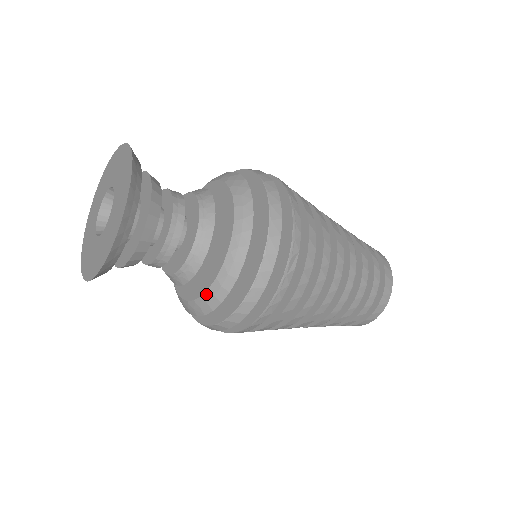
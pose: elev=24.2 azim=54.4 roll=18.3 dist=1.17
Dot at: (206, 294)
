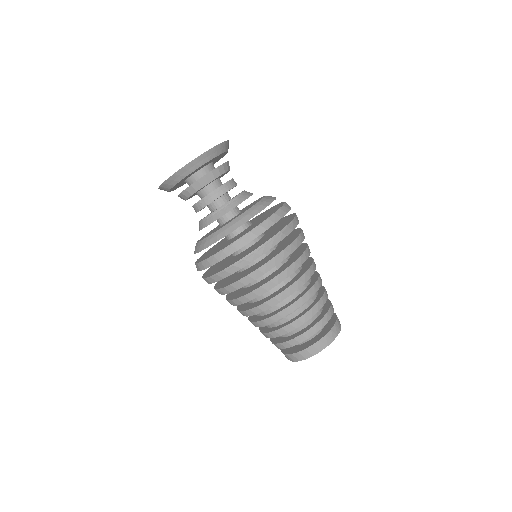
Dot at: (227, 225)
